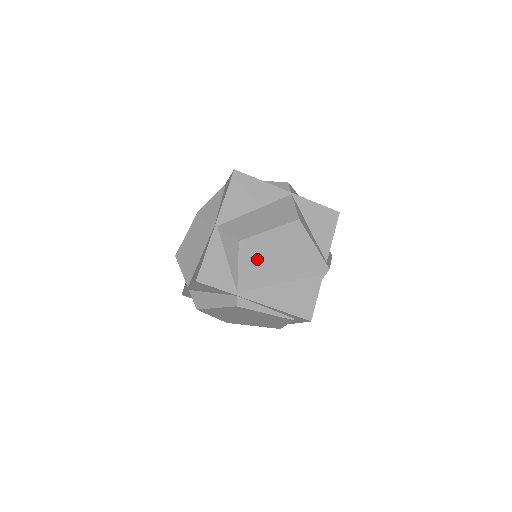
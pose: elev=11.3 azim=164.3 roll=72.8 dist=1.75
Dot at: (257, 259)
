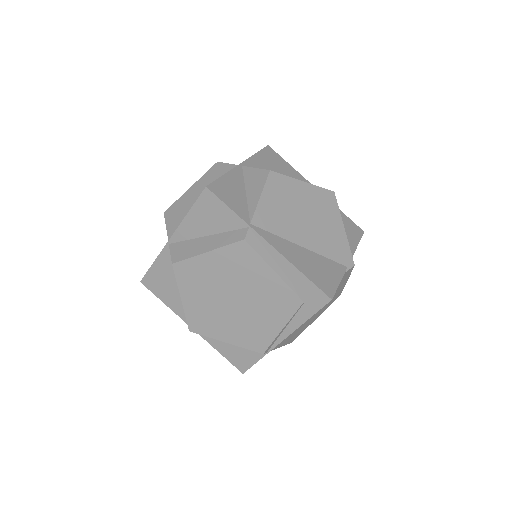
Dot at: (283, 202)
